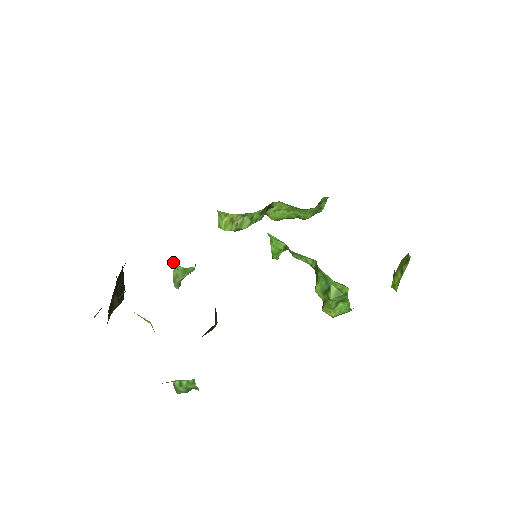
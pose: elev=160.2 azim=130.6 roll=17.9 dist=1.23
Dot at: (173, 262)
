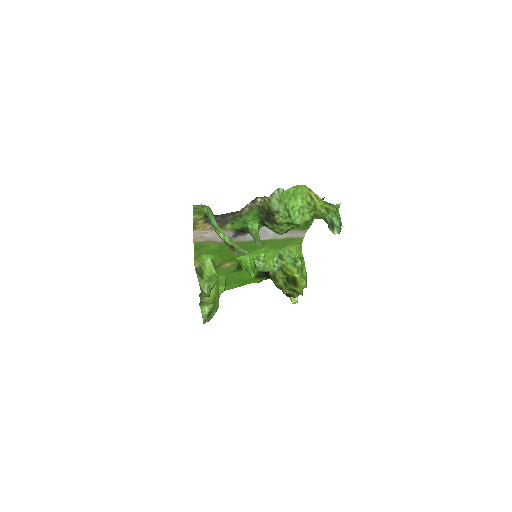
Dot at: (251, 223)
